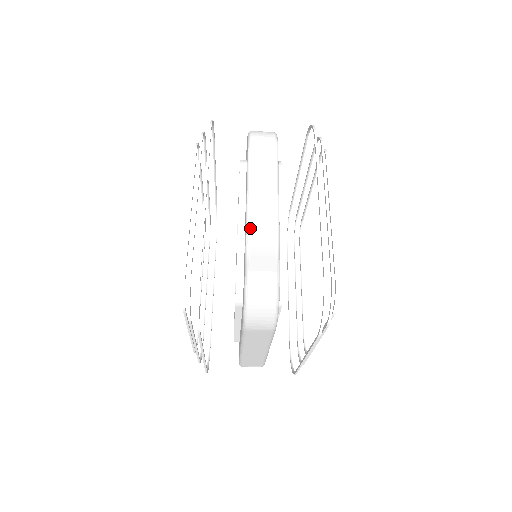
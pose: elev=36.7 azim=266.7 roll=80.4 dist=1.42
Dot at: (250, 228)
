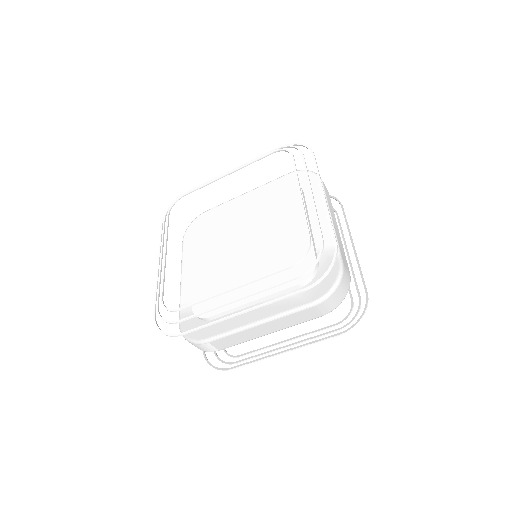
Dot at: (337, 236)
